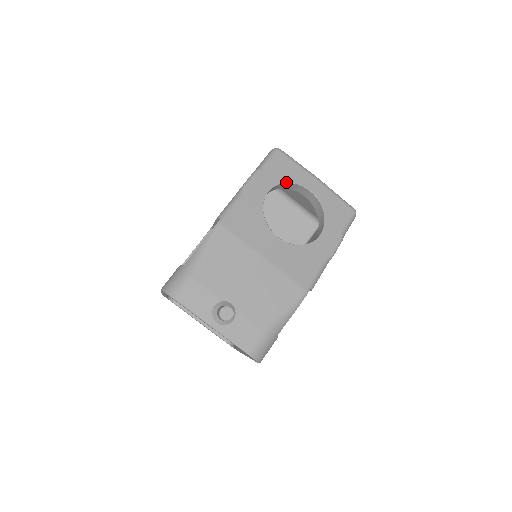
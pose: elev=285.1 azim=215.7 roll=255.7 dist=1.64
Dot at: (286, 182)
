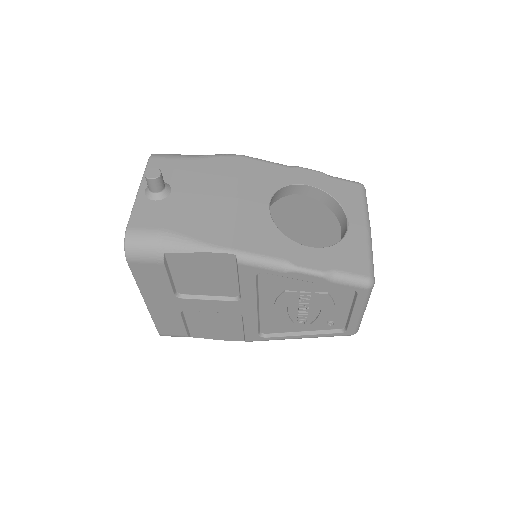
Dot at: (335, 198)
